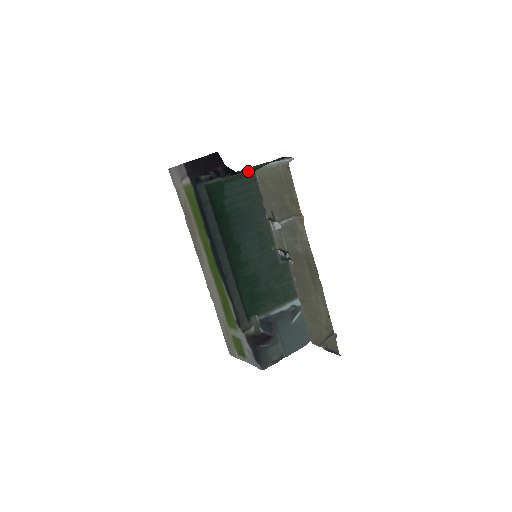
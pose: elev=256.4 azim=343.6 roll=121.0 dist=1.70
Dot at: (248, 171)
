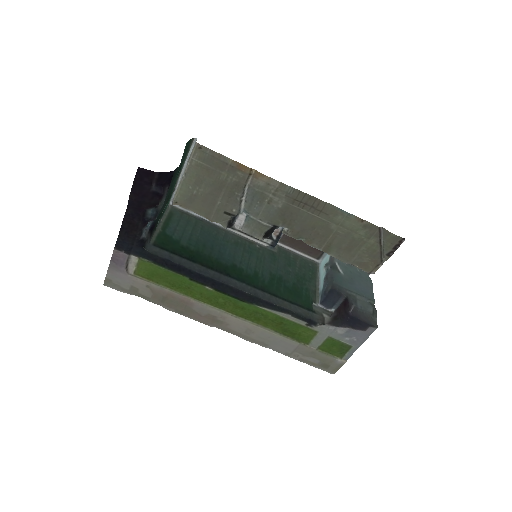
Dot at: (177, 169)
